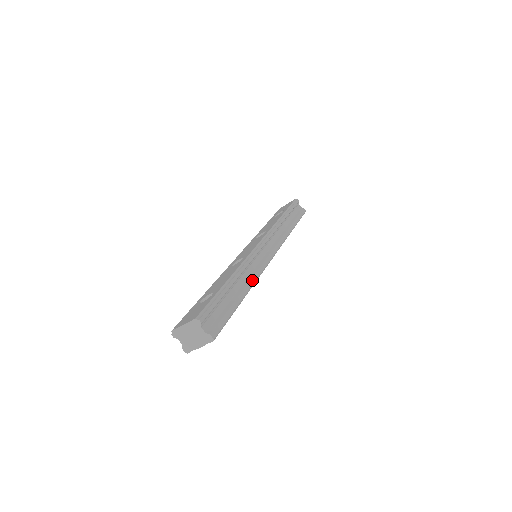
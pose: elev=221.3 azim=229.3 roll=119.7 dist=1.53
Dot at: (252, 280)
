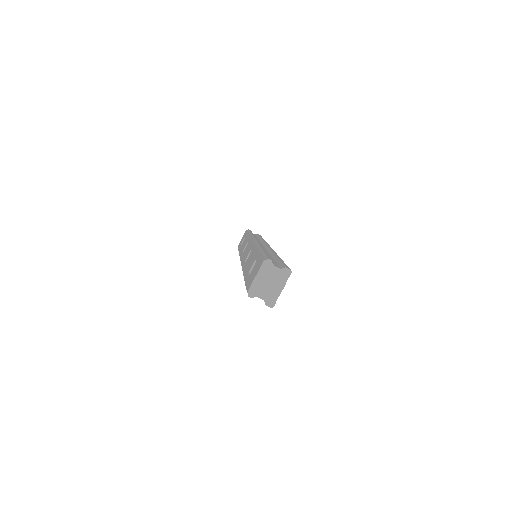
Dot at: (274, 252)
